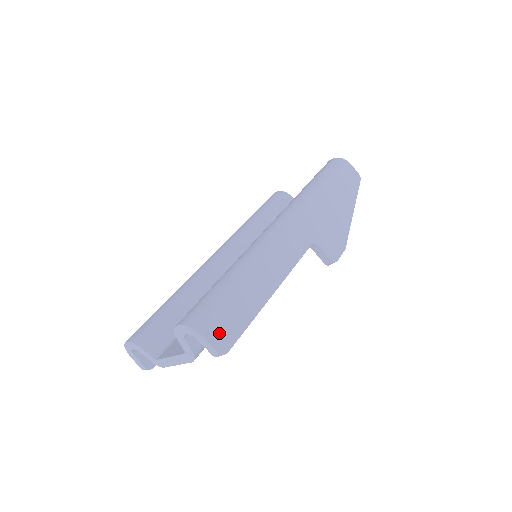
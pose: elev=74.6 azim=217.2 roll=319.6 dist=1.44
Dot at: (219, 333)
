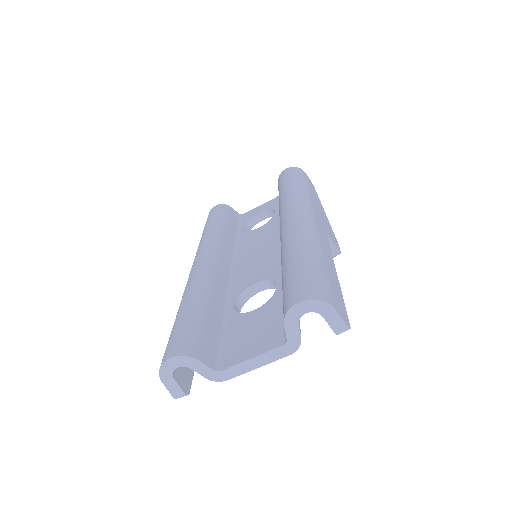
Dot at: (338, 307)
